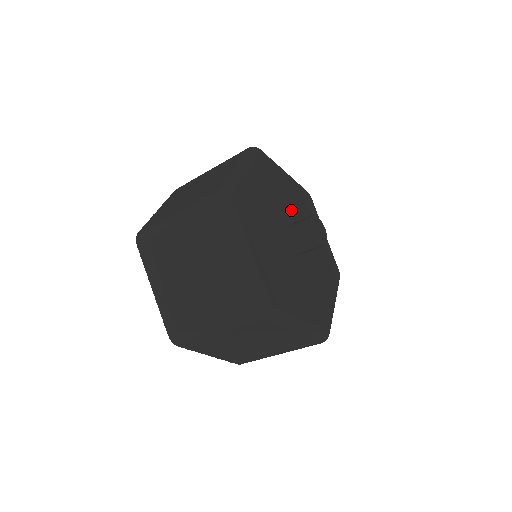
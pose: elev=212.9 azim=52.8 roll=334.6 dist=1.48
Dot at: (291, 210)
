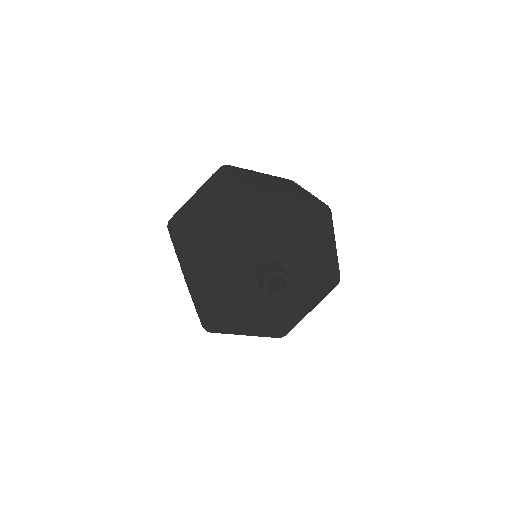
Dot at: (278, 244)
